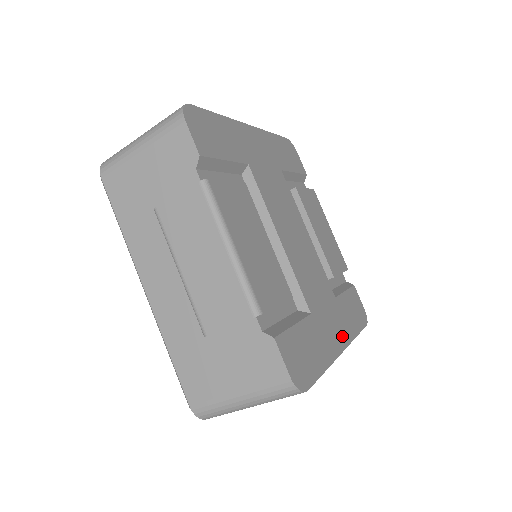
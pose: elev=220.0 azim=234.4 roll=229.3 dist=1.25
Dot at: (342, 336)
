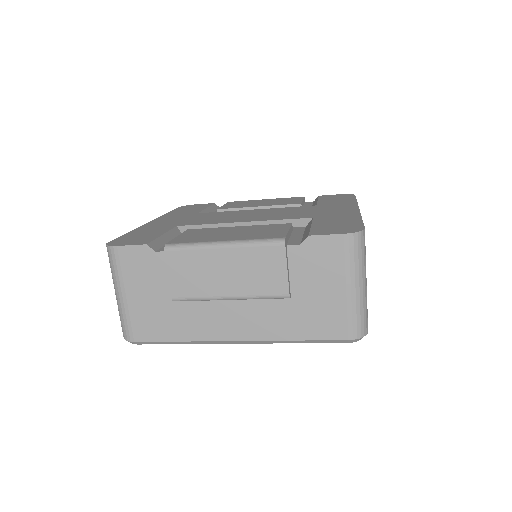
Dot at: (348, 207)
